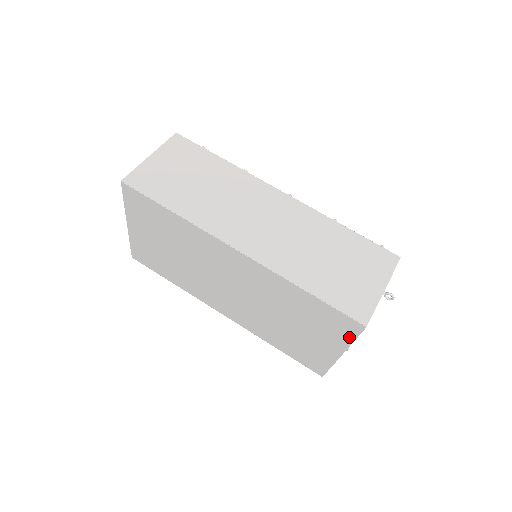
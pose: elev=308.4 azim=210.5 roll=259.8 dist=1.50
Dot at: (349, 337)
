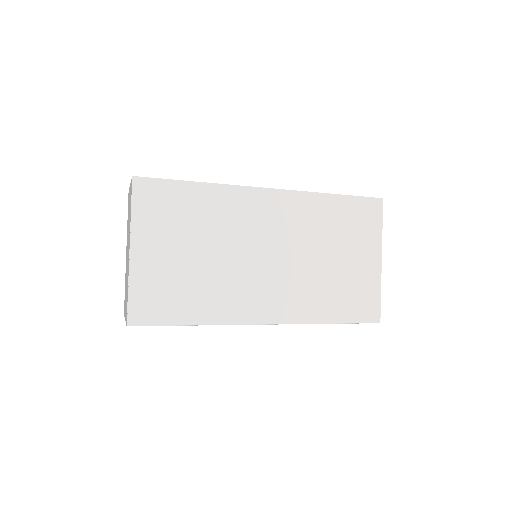
Dot at: (378, 225)
